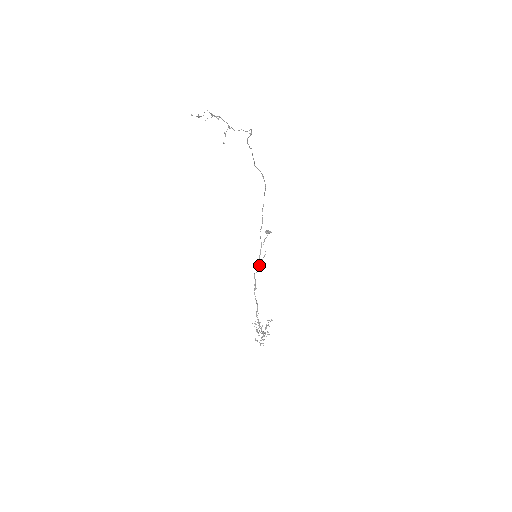
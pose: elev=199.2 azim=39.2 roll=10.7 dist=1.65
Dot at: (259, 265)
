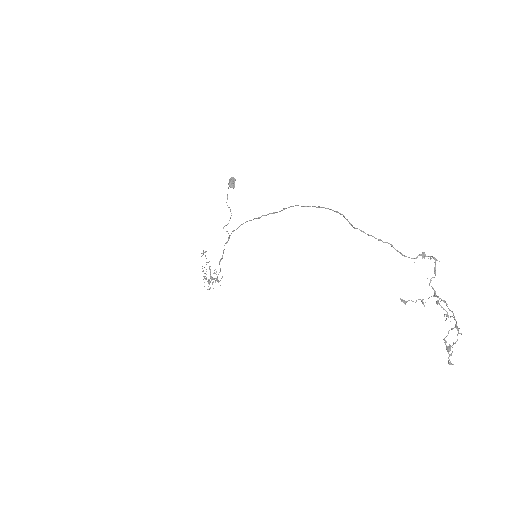
Dot at: (229, 237)
